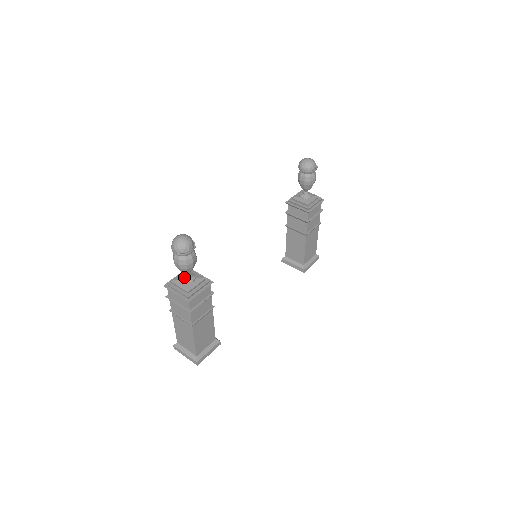
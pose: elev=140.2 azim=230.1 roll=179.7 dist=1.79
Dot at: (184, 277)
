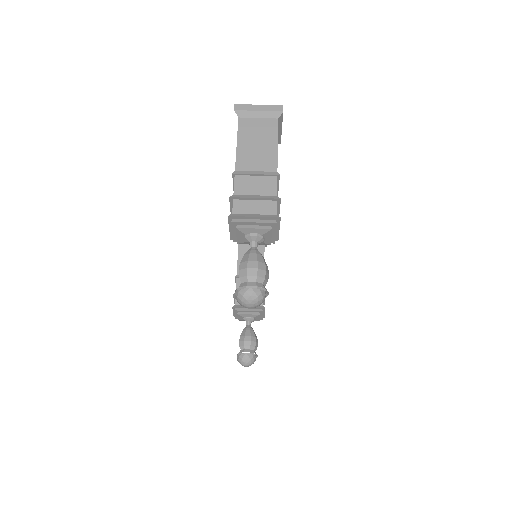
Dot at: occluded
